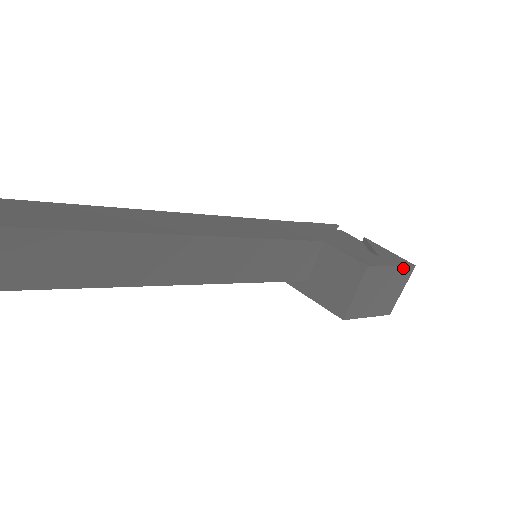
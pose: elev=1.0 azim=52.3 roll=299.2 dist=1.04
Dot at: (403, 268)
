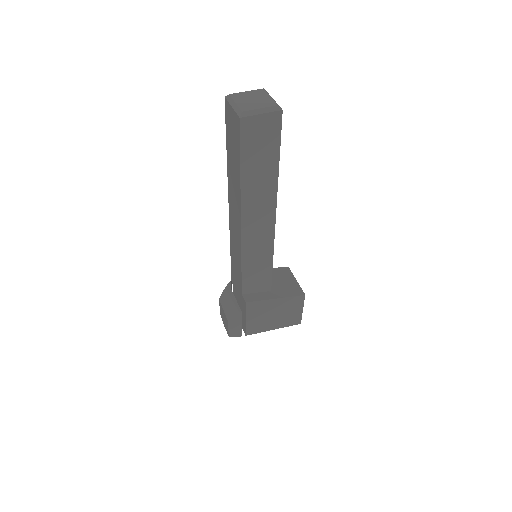
Dot at: occluded
